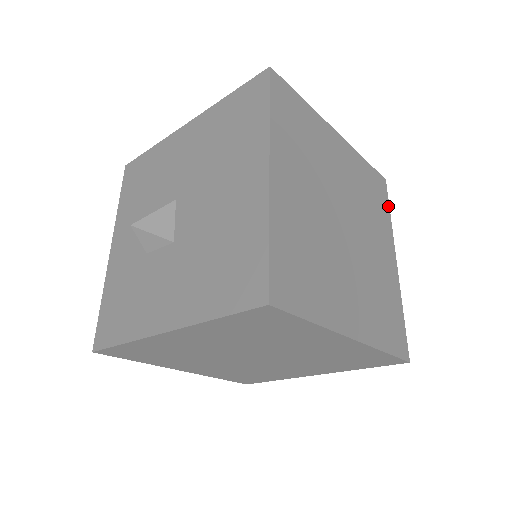
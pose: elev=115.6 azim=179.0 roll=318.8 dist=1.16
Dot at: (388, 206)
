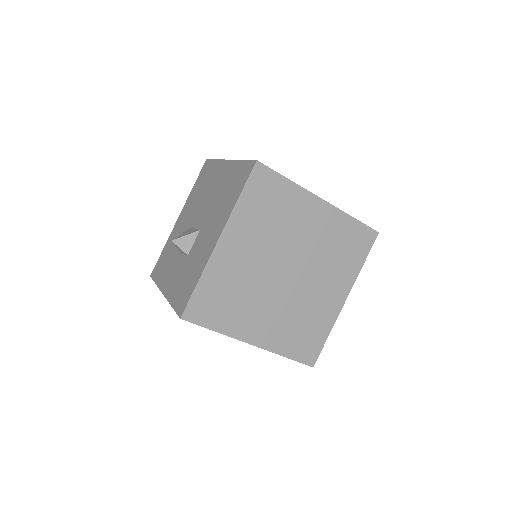
Dot at: occluded
